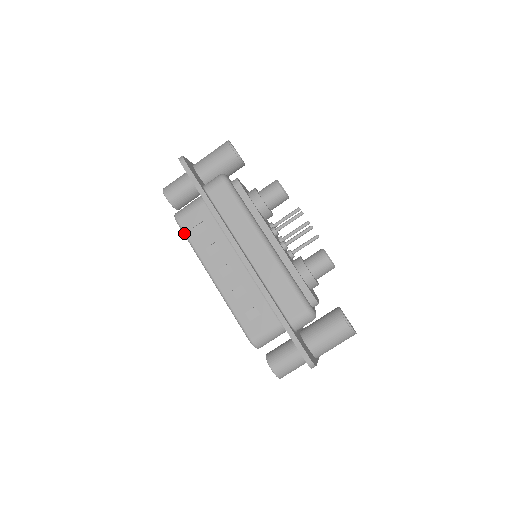
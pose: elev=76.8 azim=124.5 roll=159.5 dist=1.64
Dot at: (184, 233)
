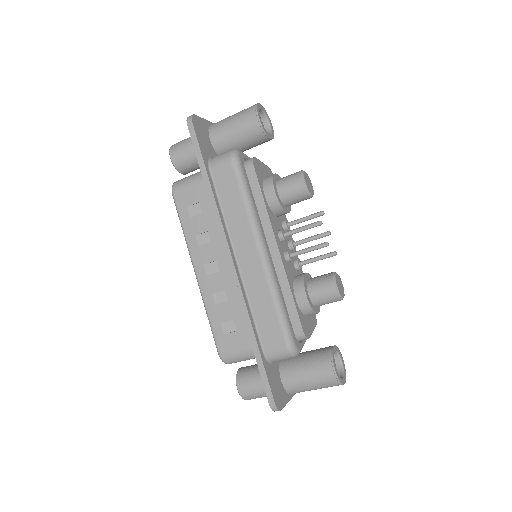
Dot at: (177, 210)
